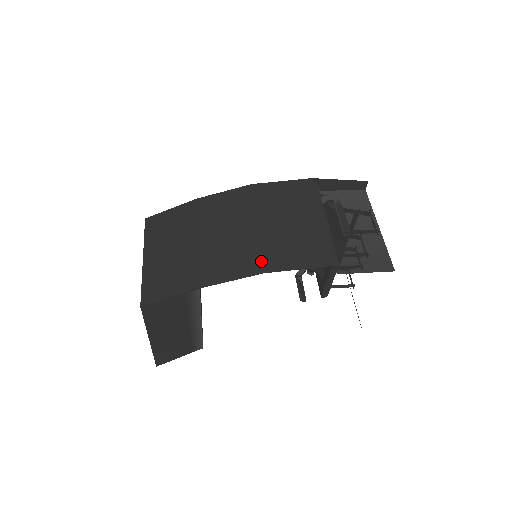
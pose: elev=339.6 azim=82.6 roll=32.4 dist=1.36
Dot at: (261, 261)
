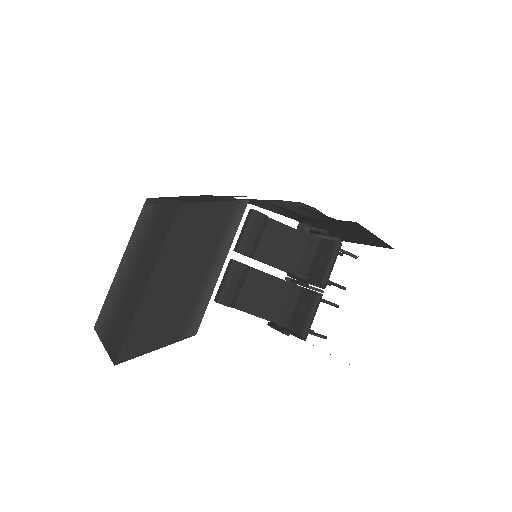
Dot at: (300, 202)
